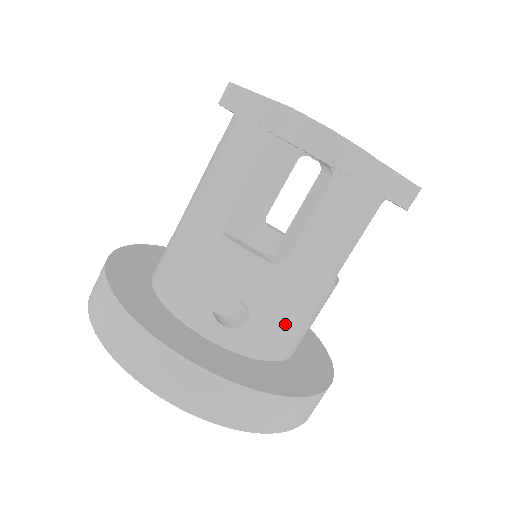
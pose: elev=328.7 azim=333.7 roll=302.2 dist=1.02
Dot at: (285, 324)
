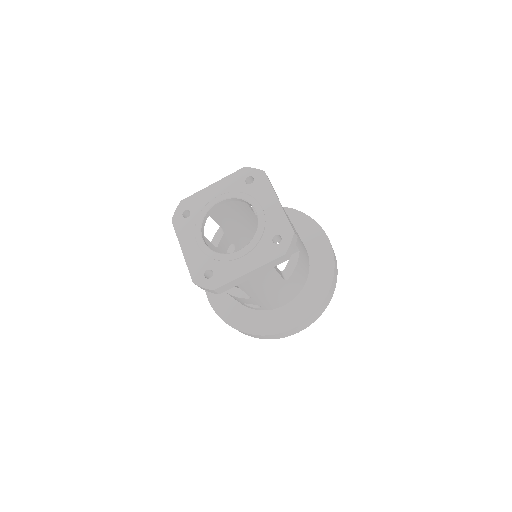
Dot at: (278, 300)
